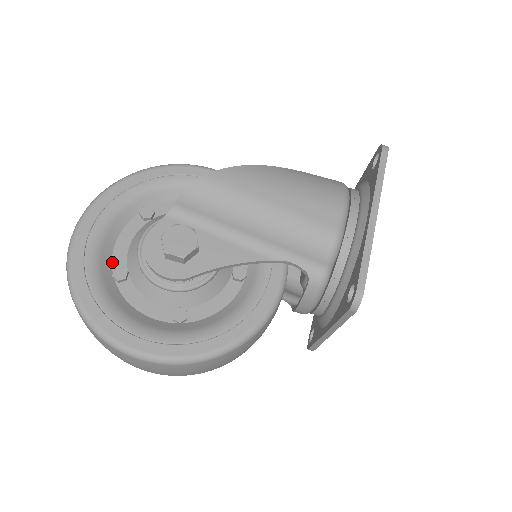
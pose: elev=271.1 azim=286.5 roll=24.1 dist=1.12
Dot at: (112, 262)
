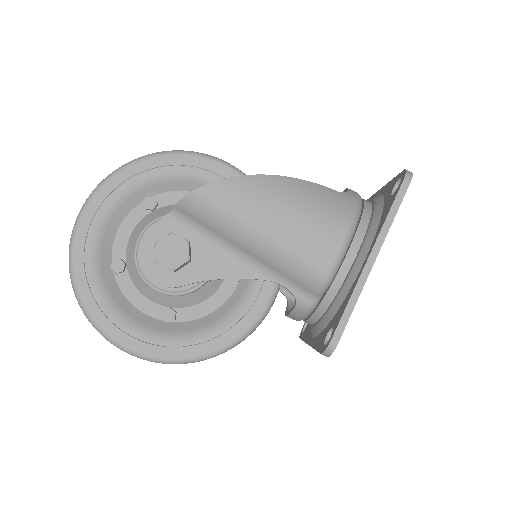
Dot at: (112, 251)
